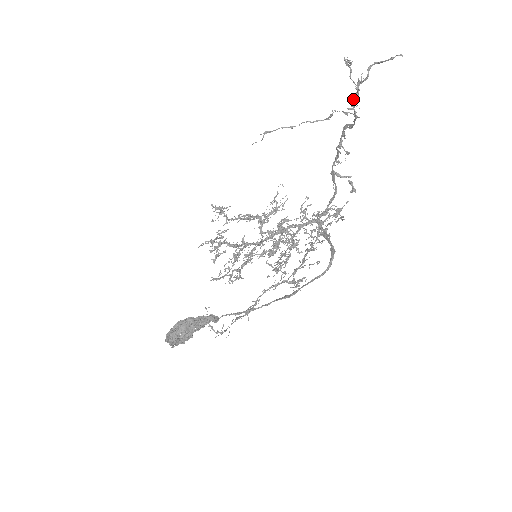
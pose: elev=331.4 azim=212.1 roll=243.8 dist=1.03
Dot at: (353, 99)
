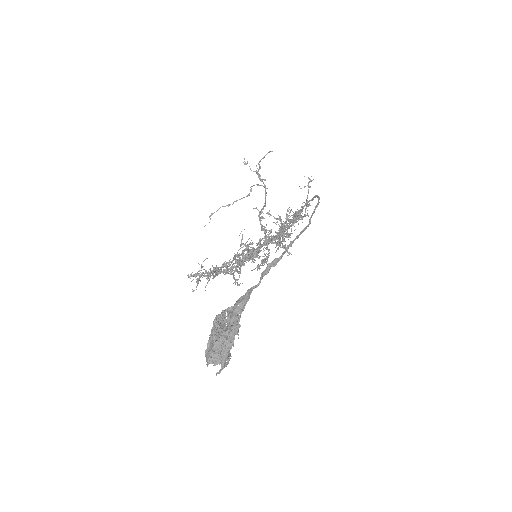
Dot at: occluded
